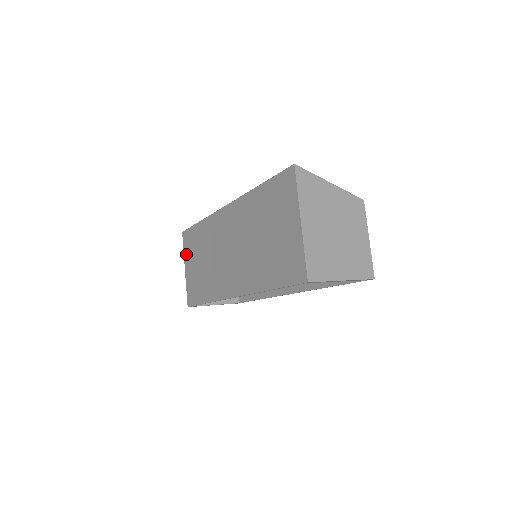
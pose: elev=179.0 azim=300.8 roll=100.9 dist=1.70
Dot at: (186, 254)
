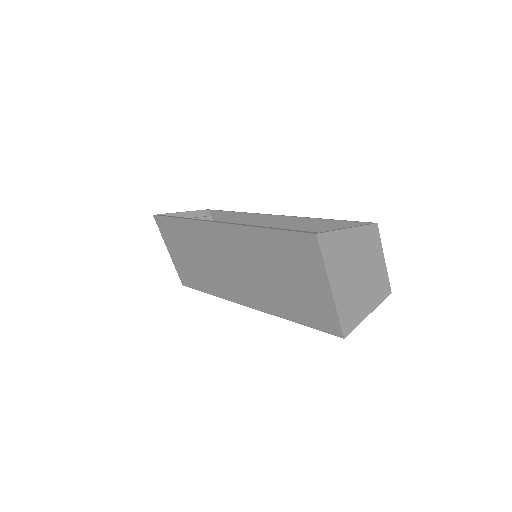
Dot at: (166, 239)
